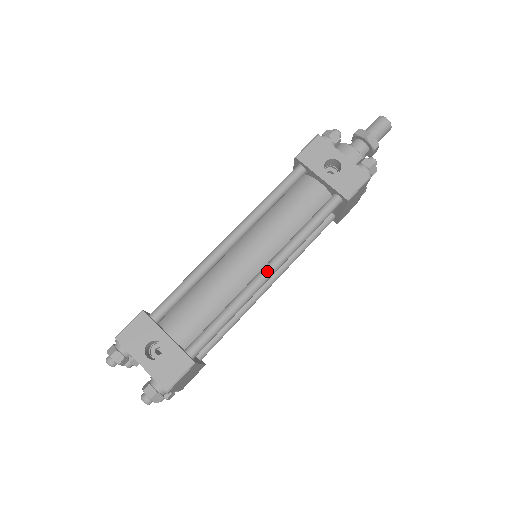
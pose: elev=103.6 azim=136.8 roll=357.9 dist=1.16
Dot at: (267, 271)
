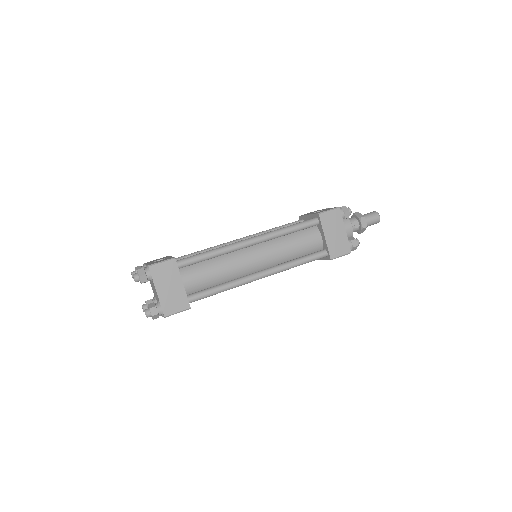
Dot at: (250, 238)
